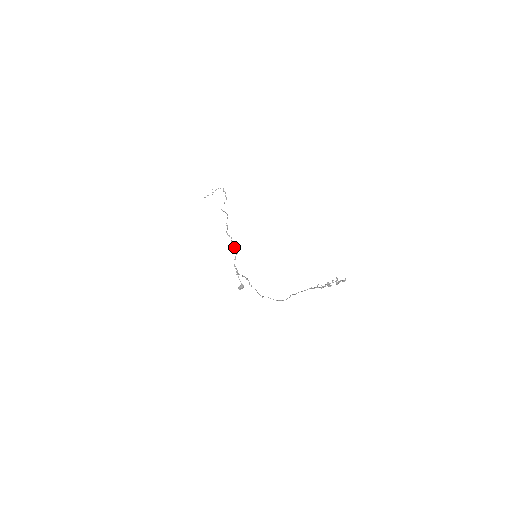
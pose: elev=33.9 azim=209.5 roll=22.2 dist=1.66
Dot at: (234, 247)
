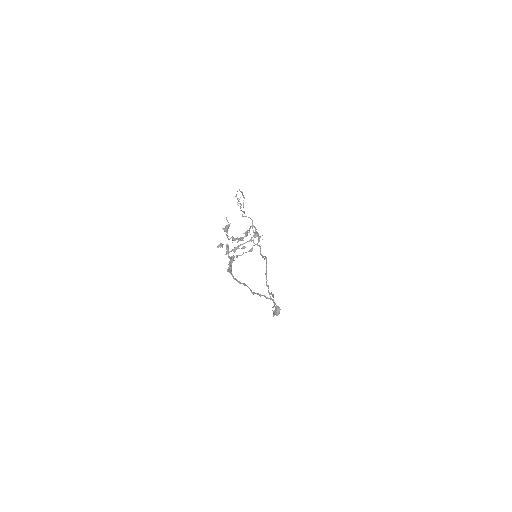
Dot at: (263, 257)
